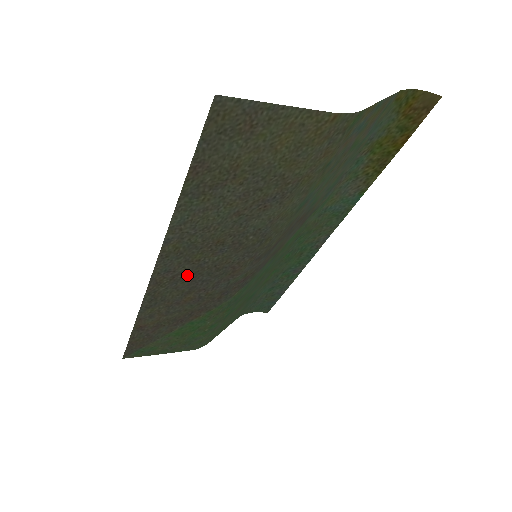
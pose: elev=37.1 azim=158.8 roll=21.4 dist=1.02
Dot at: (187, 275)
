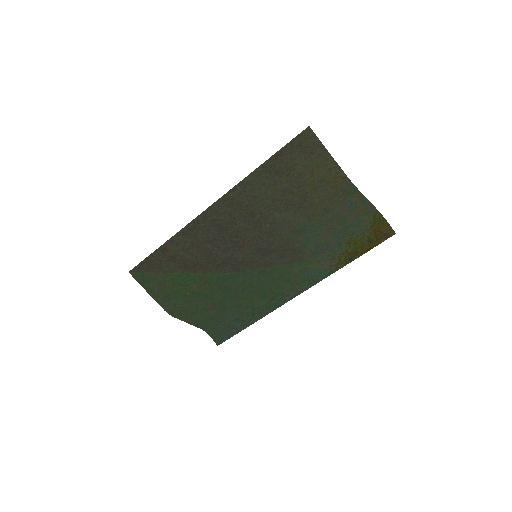
Dot at: (221, 225)
